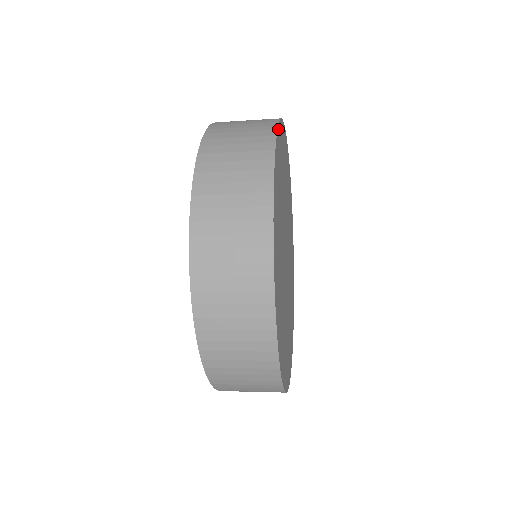
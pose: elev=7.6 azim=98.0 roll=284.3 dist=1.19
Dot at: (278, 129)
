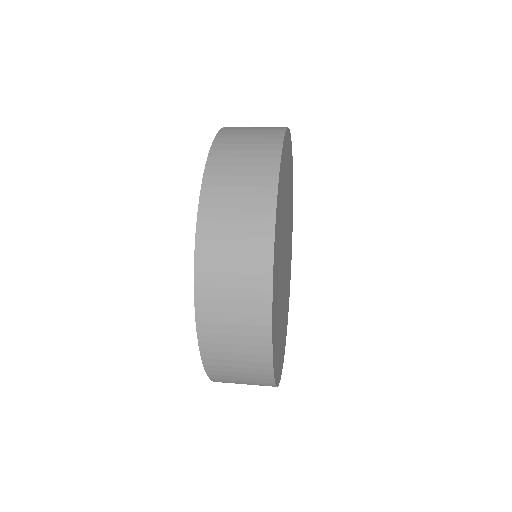
Dot at: (272, 325)
